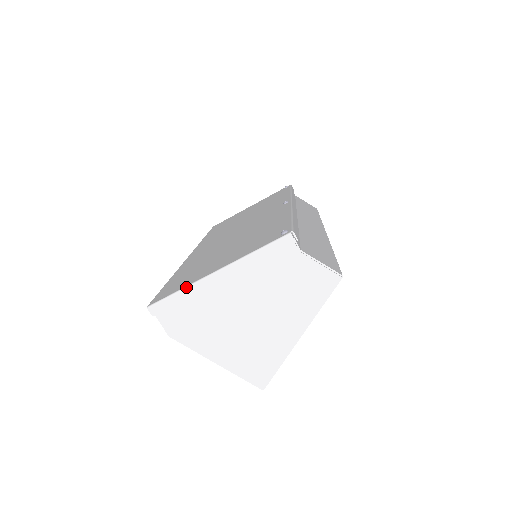
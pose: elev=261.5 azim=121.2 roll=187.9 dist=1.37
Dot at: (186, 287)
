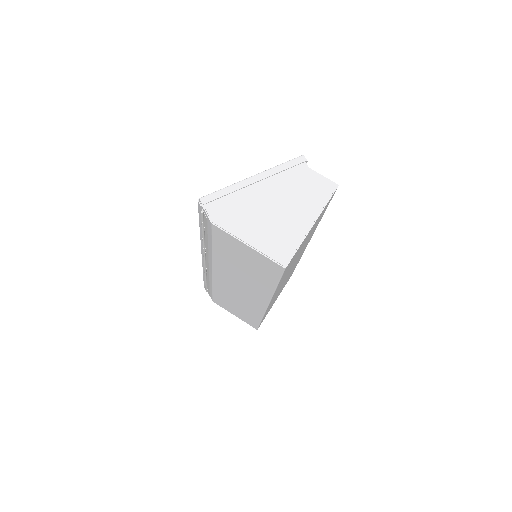
Dot at: (230, 185)
